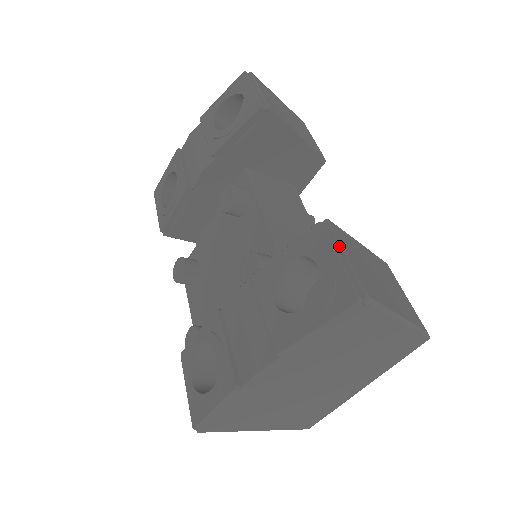
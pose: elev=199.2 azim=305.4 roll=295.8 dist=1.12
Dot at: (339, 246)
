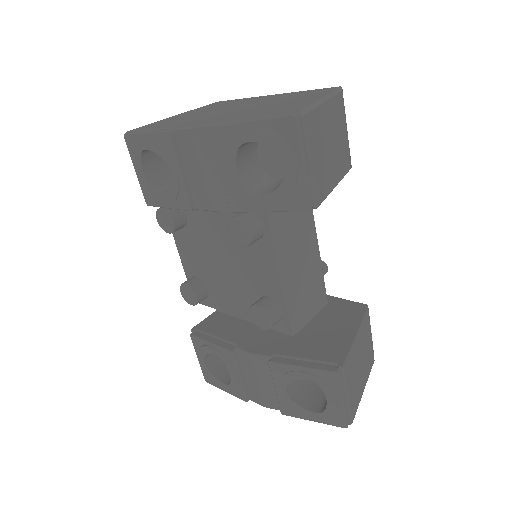
Dot at: (345, 391)
